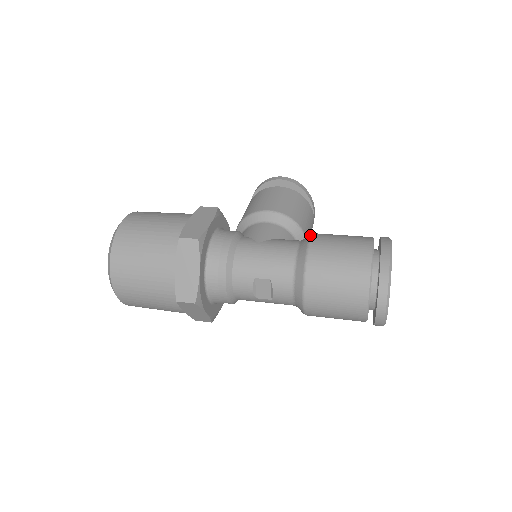
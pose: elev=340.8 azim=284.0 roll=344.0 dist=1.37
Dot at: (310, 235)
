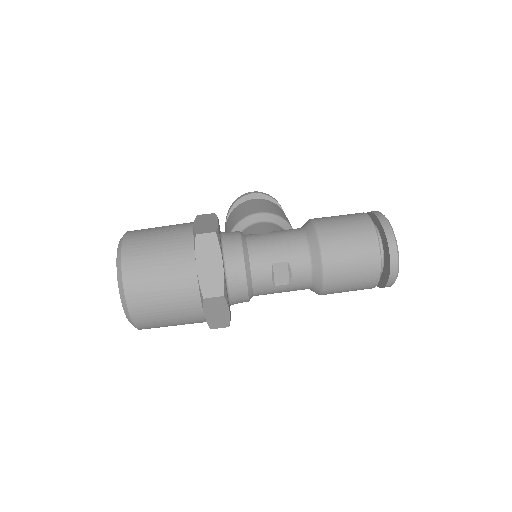
Dot at: (310, 219)
